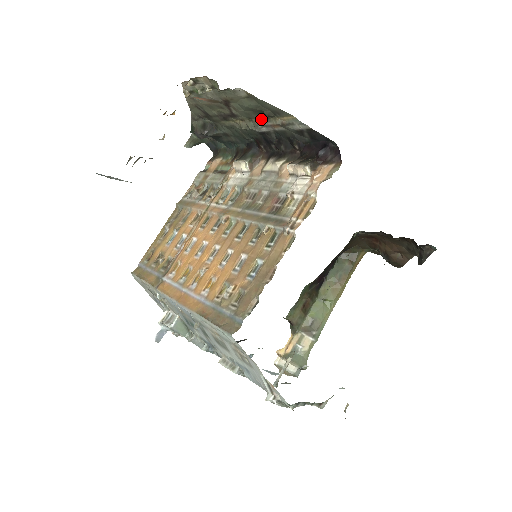
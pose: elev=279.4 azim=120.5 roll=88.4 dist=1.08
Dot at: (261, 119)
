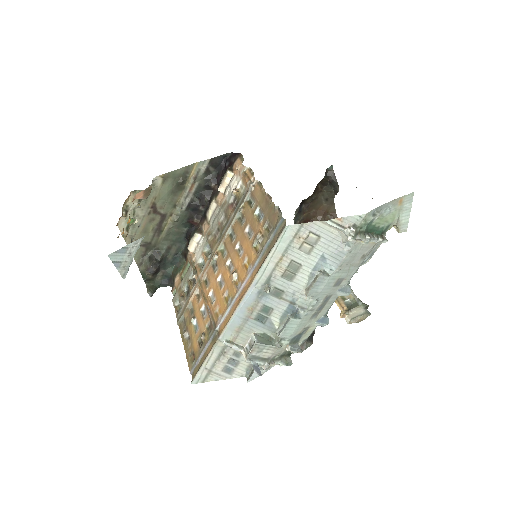
Dot at: (181, 195)
